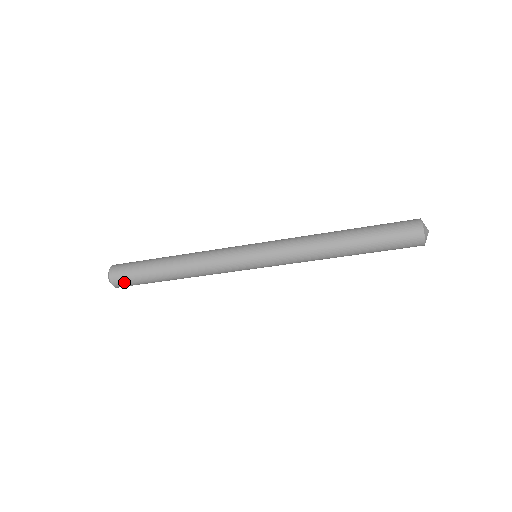
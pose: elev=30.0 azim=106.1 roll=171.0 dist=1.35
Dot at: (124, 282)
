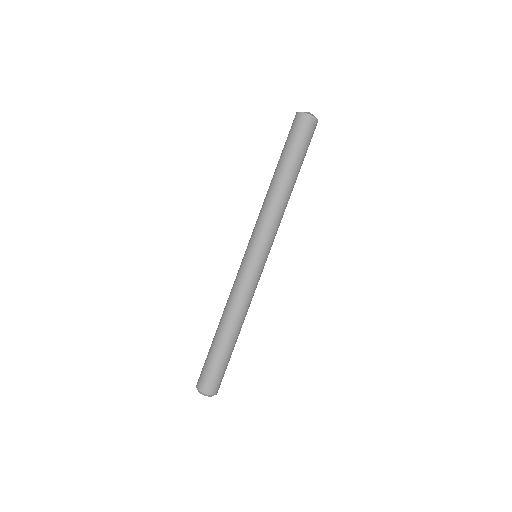
Dot at: (206, 379)
